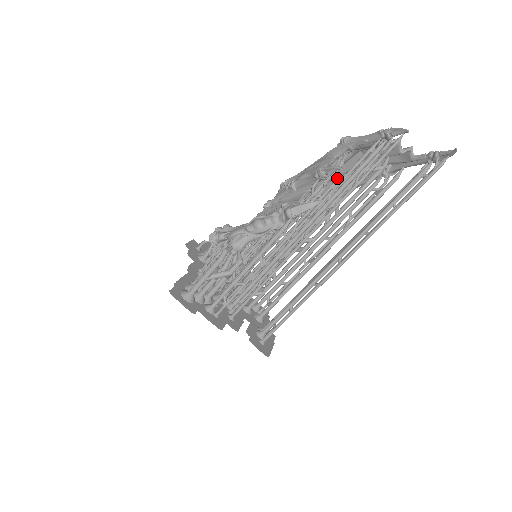
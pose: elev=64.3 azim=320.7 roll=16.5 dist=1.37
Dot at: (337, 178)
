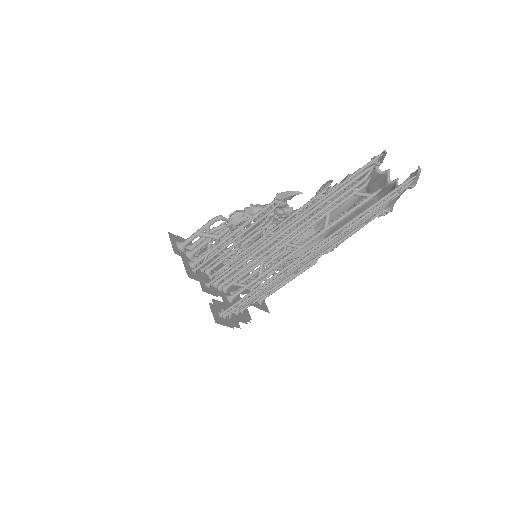
Dot at: (348, 217)
